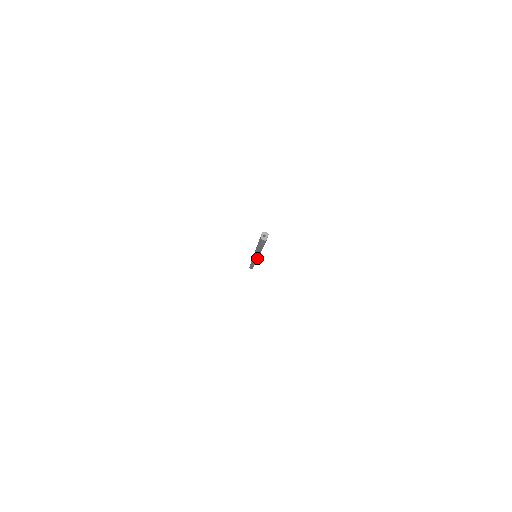
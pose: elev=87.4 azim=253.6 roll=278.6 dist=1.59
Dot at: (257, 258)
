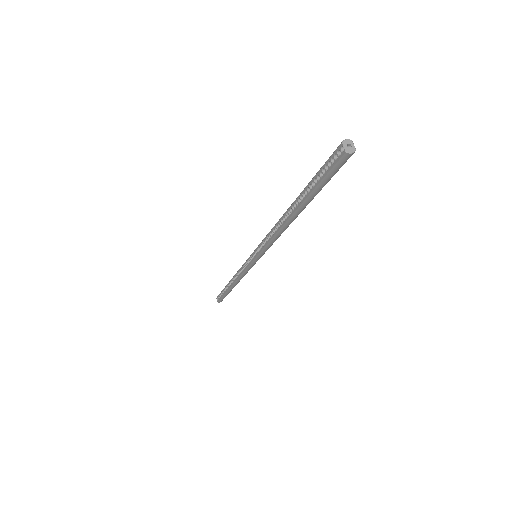
Dot at: (260, 257)
